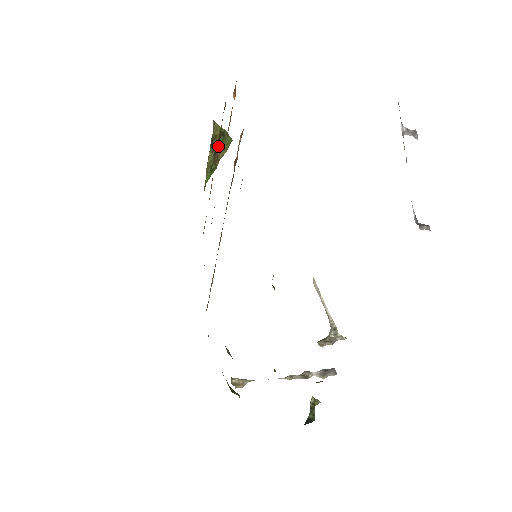
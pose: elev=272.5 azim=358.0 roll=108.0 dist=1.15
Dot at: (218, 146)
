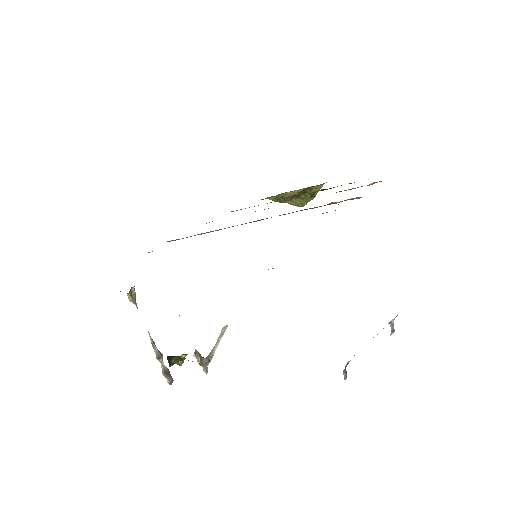
Dot at: (302, 196)
